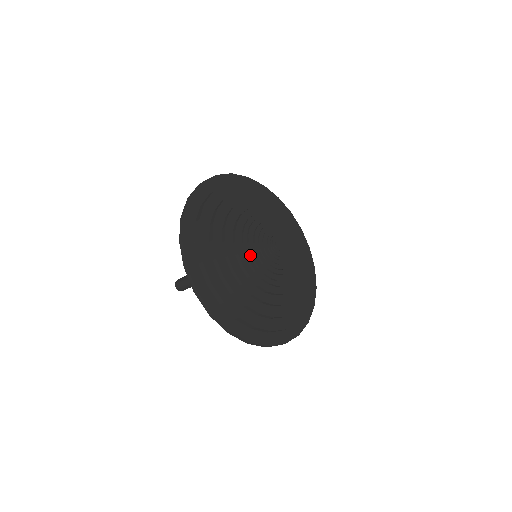
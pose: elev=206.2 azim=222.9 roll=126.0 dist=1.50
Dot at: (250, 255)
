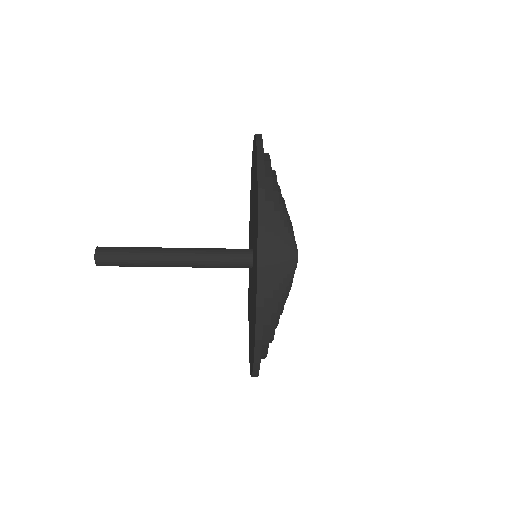
Dot at: (287, 285)
